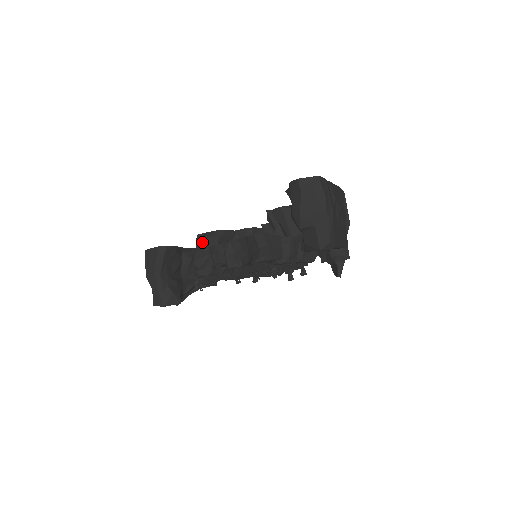
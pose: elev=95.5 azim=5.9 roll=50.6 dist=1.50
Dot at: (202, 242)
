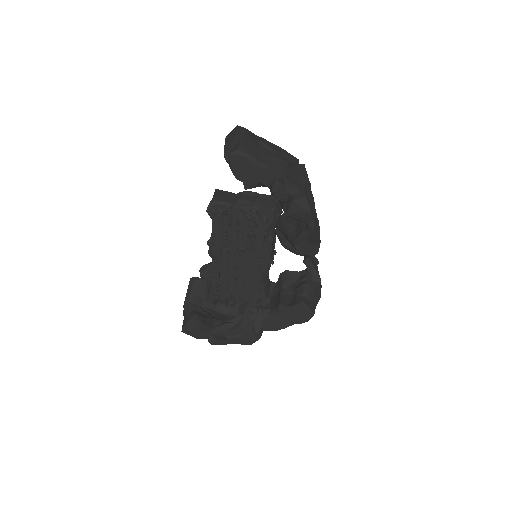
Dot at: occluded
